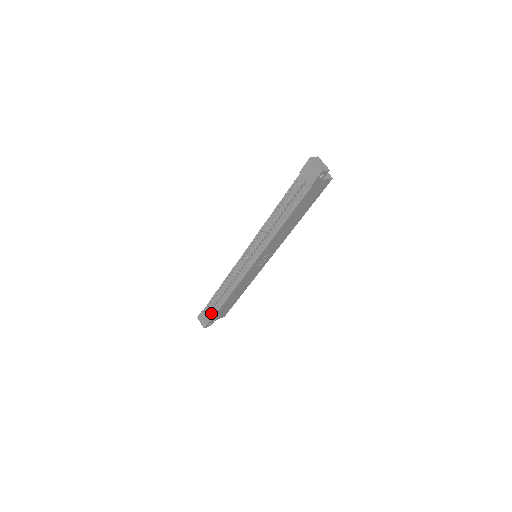
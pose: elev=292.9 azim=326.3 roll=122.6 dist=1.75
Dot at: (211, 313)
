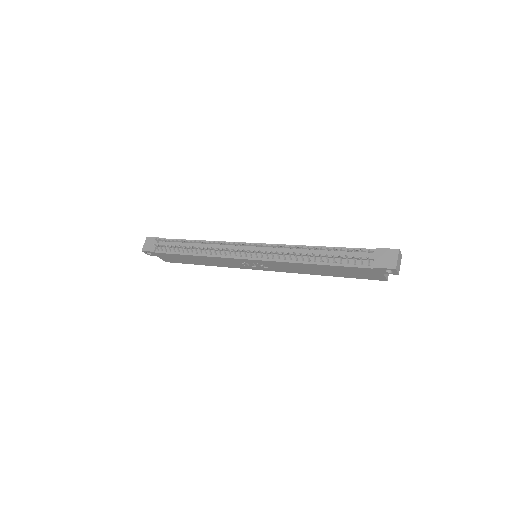
Dot at: (163, 248)
